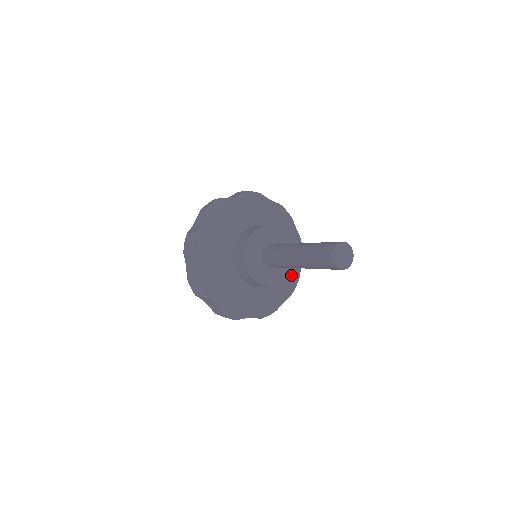
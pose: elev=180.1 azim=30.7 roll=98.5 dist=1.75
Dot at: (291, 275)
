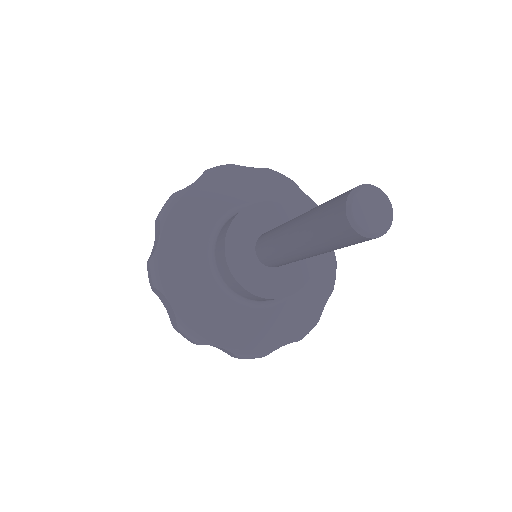
Dot at: (321, 262)
